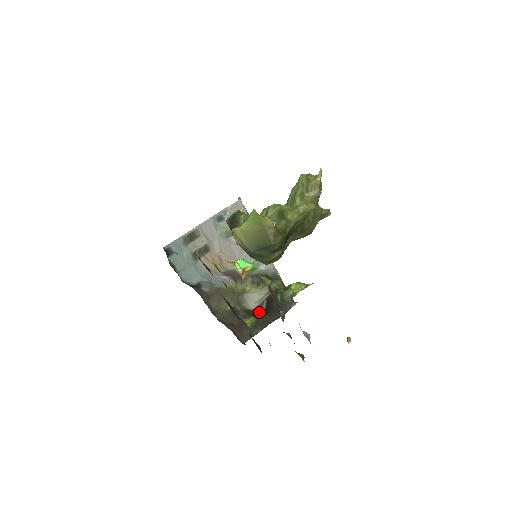
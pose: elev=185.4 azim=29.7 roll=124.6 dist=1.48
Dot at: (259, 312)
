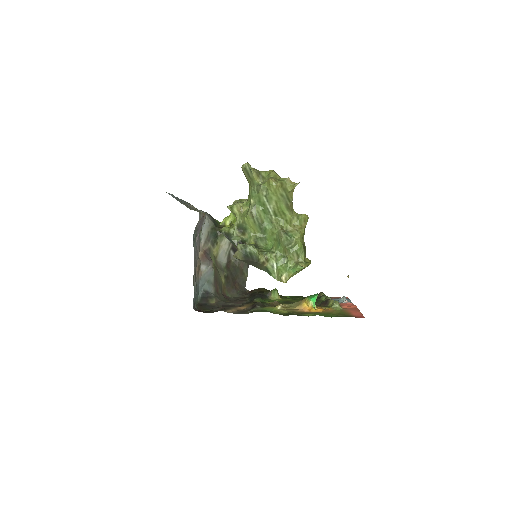
Dot at: (232, 261)
